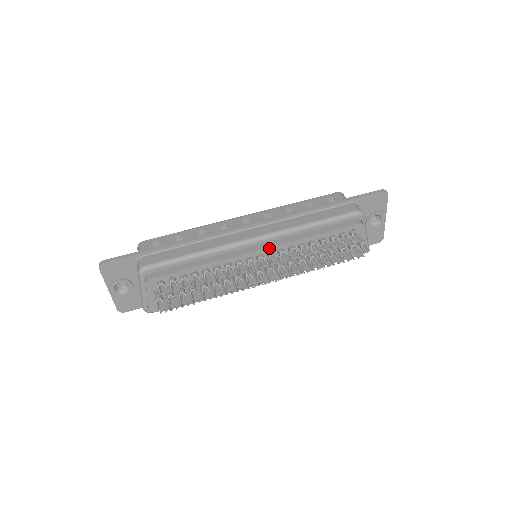
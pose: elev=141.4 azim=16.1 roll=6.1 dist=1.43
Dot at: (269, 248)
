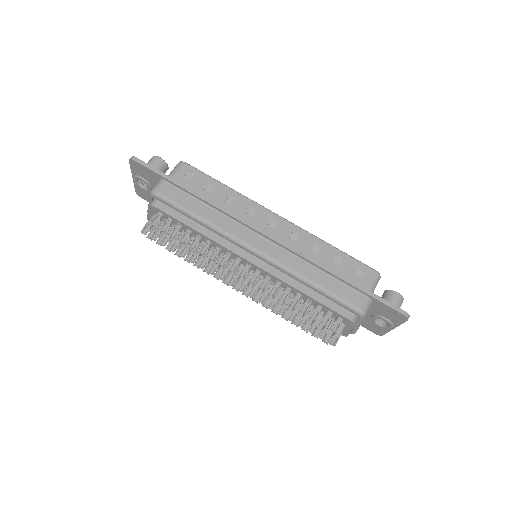
Dot at: (259, 267)
